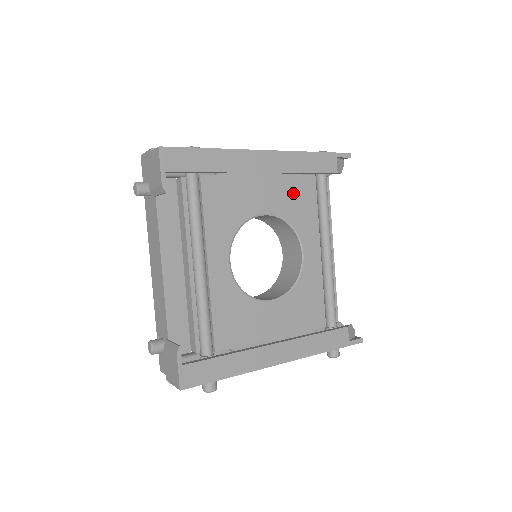
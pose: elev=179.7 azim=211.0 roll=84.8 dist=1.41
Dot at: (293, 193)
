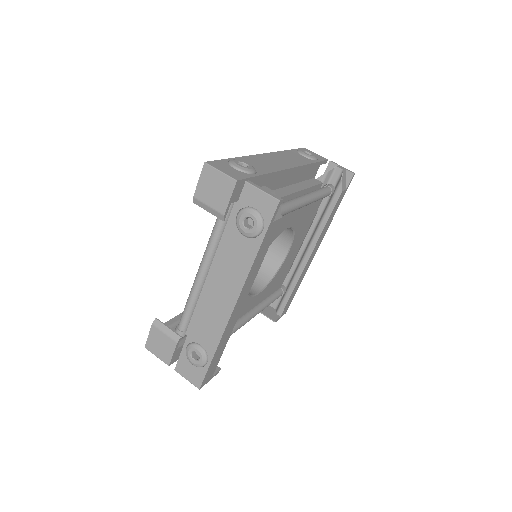
Dot at: occluded
